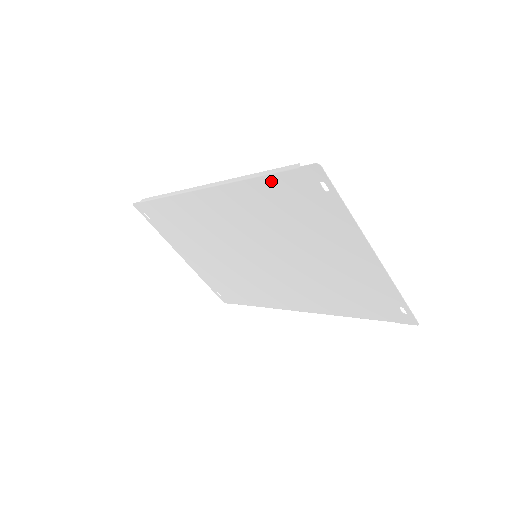
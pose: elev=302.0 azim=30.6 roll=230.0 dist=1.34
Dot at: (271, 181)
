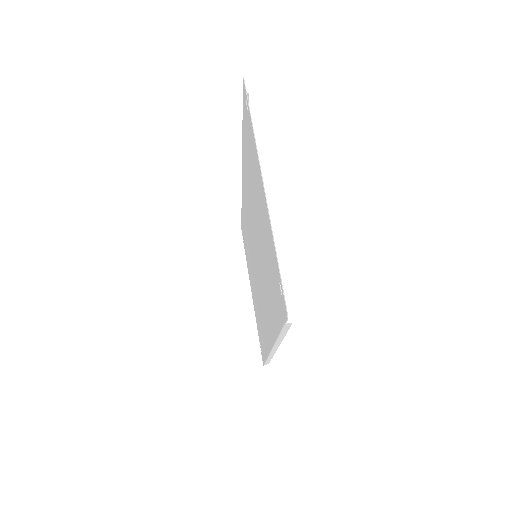
Dot at: occluded
